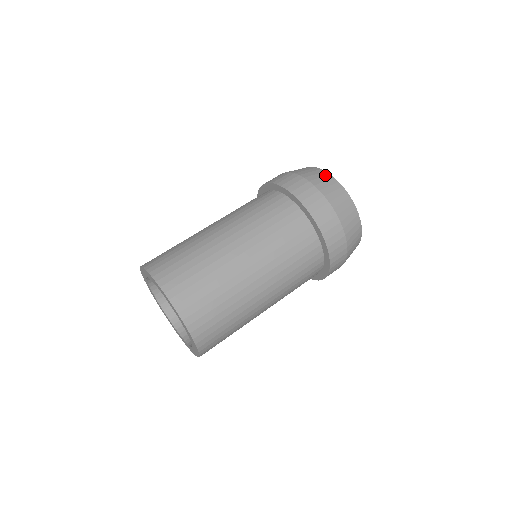
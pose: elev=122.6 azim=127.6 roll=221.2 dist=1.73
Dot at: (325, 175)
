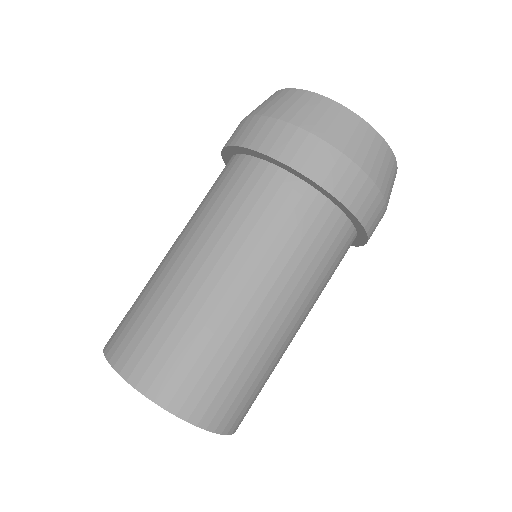
Dot at: (318, 102)
